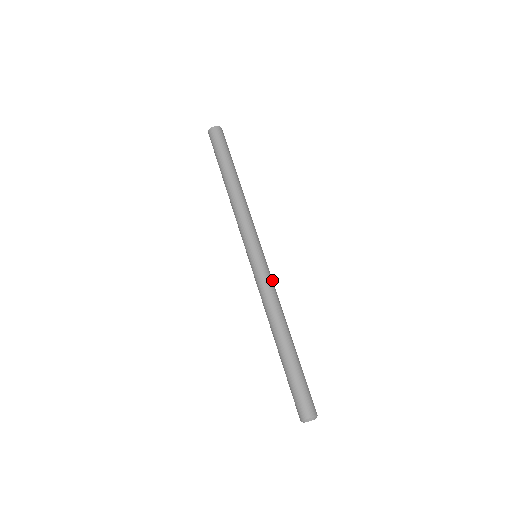
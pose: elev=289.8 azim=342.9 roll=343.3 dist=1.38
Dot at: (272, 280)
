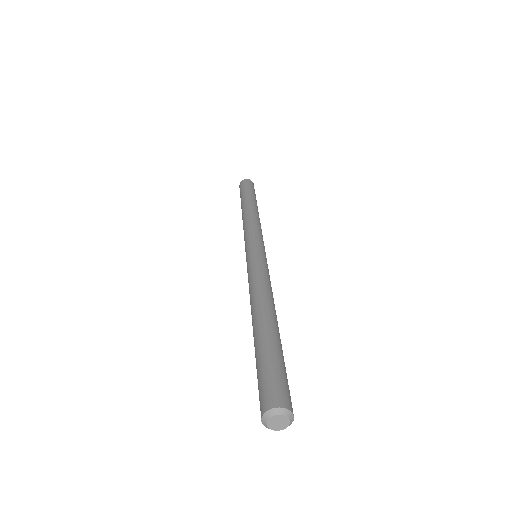
Dot at: (269, 275)
